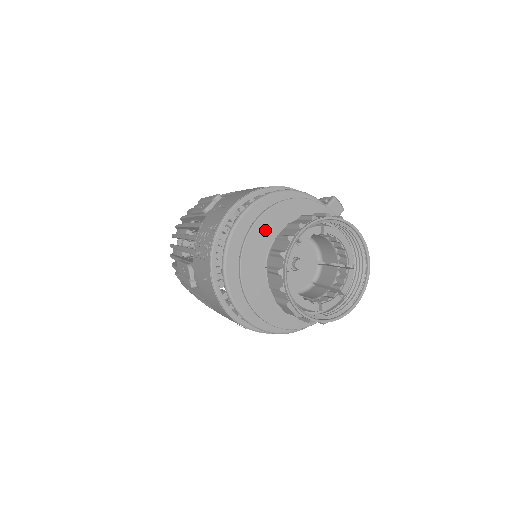
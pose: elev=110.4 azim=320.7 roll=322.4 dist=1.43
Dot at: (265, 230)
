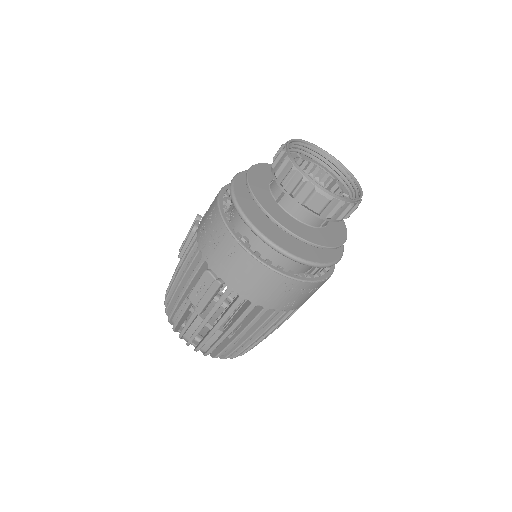
Dot at: (258, 180)
